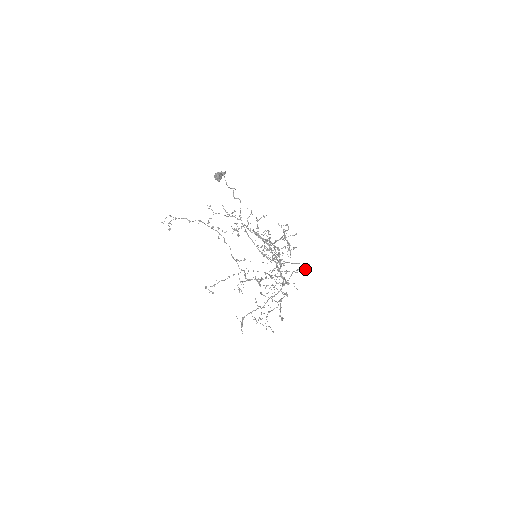
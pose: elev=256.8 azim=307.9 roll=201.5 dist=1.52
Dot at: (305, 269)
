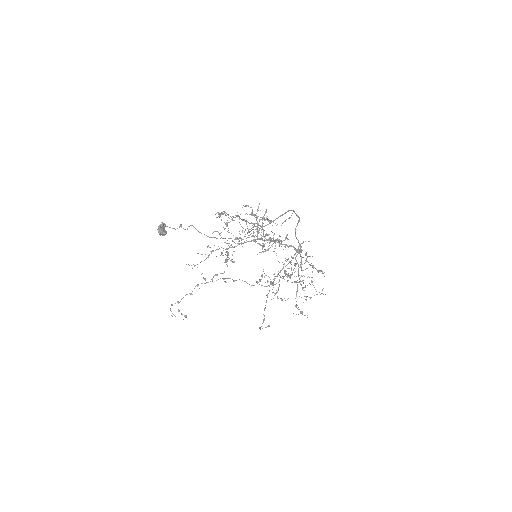
Dot at: (291, 215)
